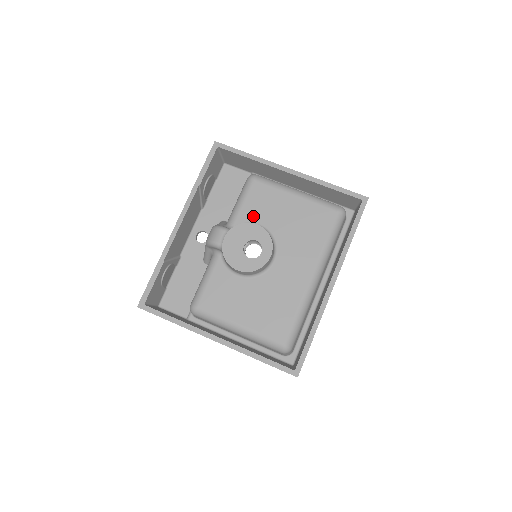
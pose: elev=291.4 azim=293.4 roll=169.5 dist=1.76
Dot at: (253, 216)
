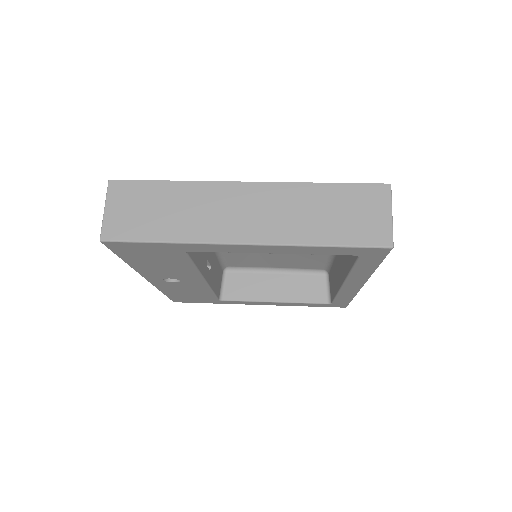
Dot at: occluded
